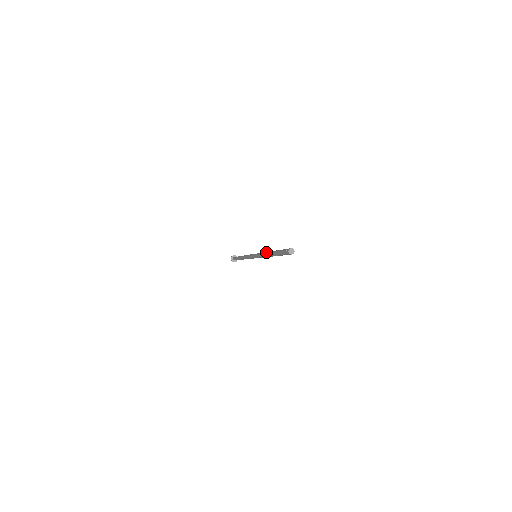
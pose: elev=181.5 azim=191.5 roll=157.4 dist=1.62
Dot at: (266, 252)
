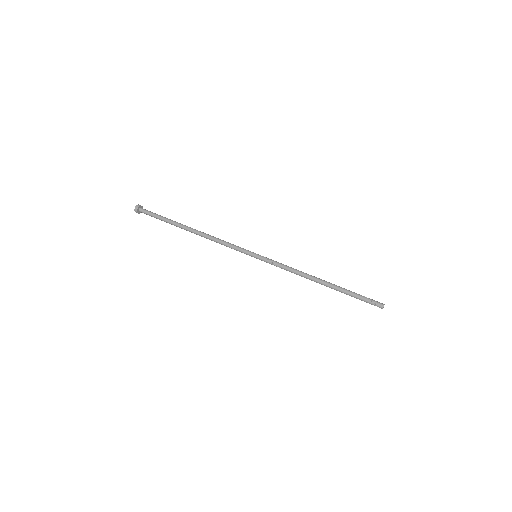
Dot at: (305, 277)
